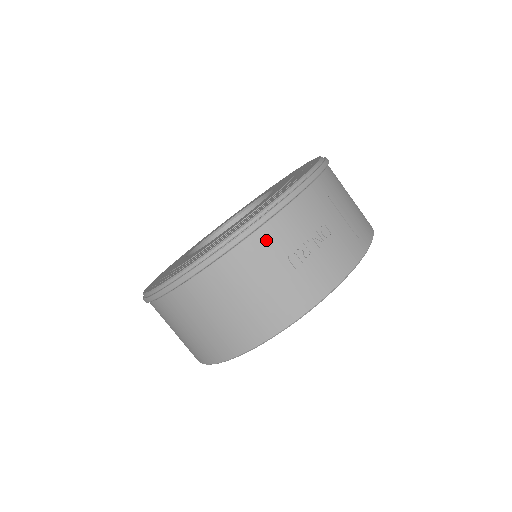
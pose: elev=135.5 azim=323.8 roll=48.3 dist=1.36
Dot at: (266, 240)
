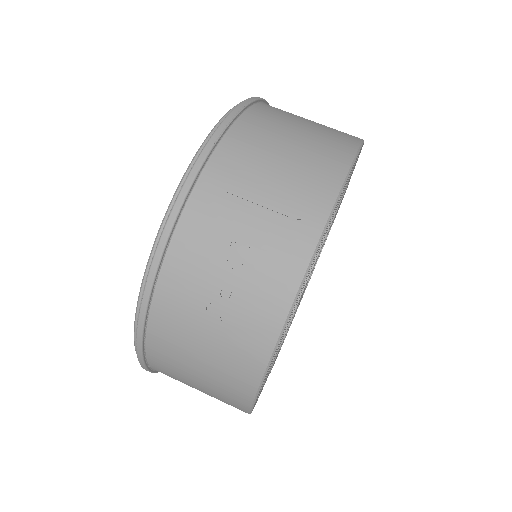
Dot at: (169, 305)
